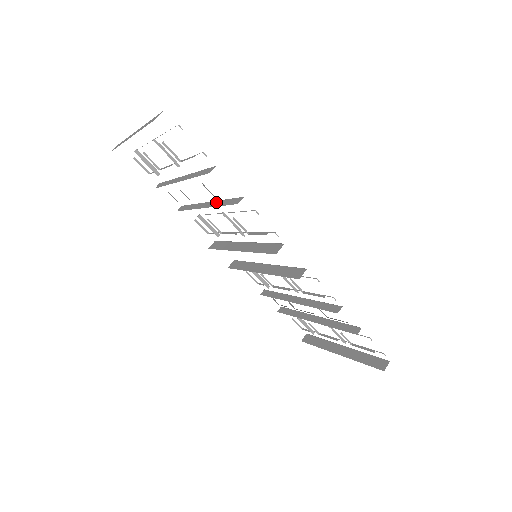
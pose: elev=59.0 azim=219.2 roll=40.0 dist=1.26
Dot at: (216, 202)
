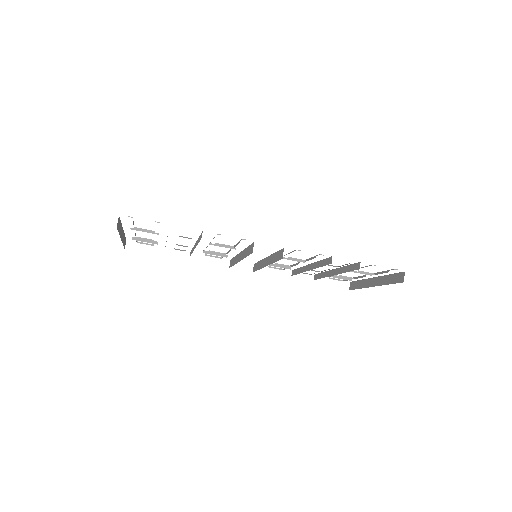
Dot at: (197, 241)
